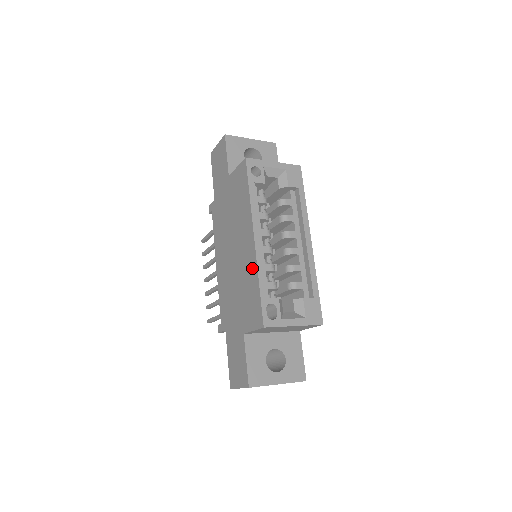
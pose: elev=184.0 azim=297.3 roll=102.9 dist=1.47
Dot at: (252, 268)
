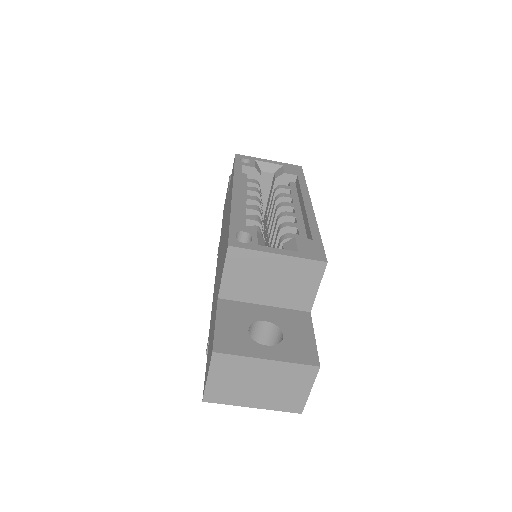
Dot at: (228, 217)
